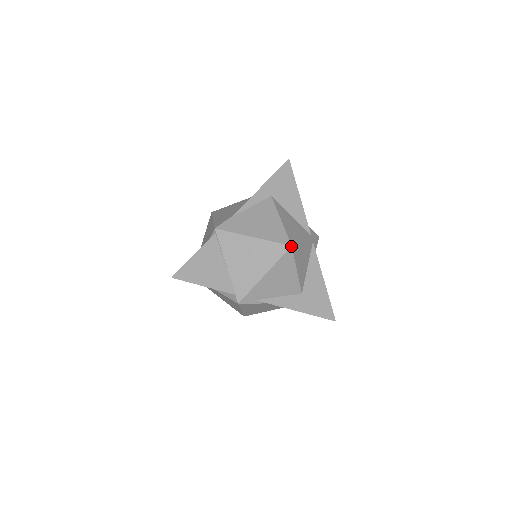
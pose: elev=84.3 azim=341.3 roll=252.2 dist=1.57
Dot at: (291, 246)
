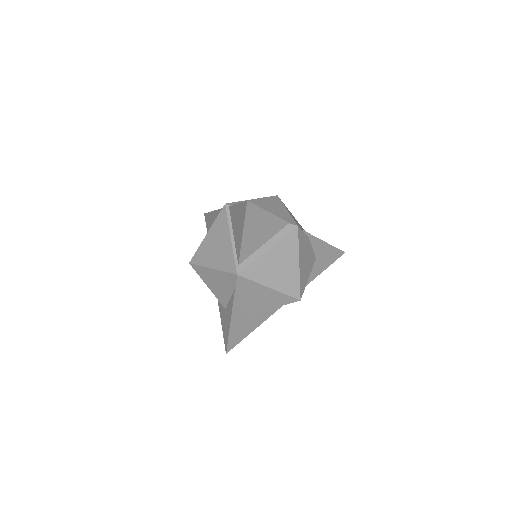
Dot at: (277, 195)
